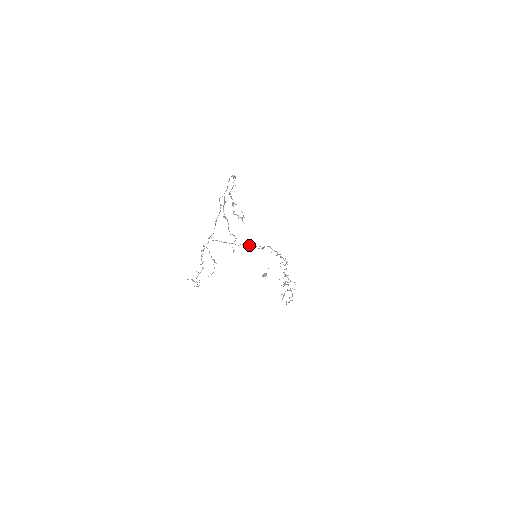
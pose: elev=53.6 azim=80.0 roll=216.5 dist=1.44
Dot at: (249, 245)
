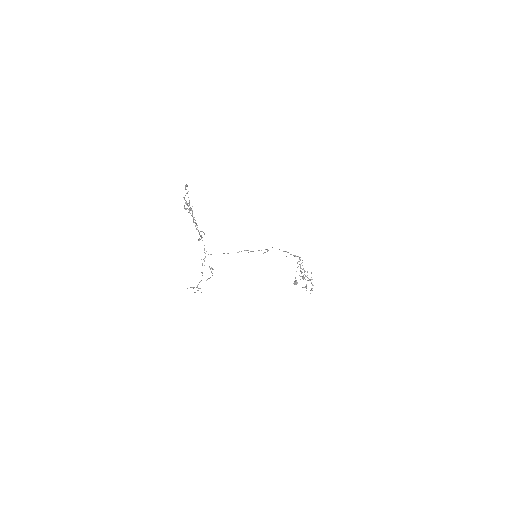
Dot at: occluded
